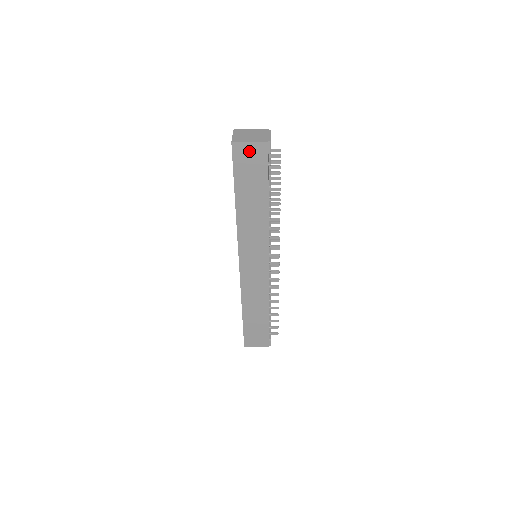
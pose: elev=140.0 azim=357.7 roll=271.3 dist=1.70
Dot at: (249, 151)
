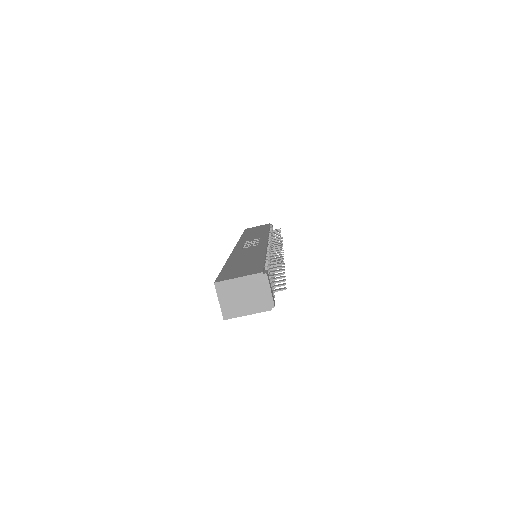
Dot at: occluded
